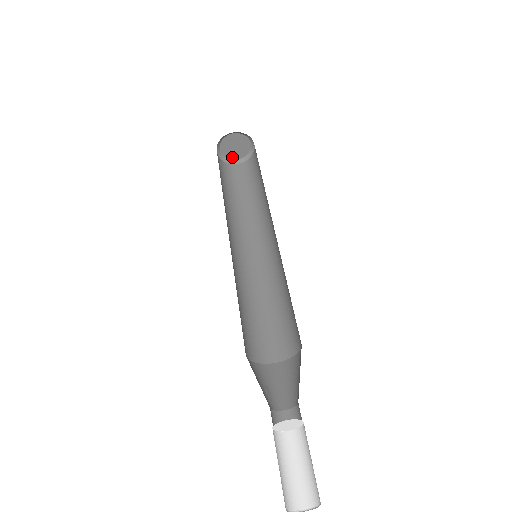
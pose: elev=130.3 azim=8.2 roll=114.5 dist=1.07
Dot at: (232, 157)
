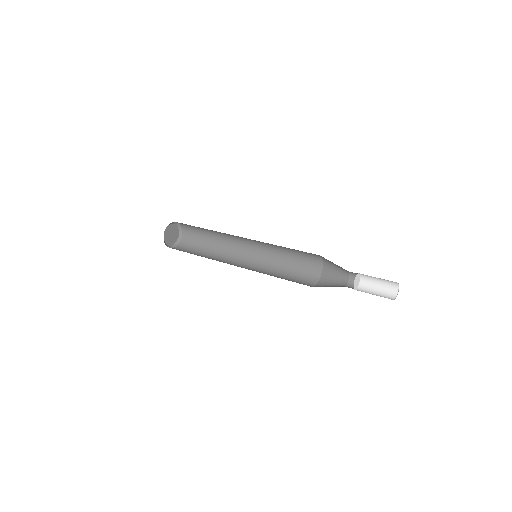
Dot at: (170, 244)
